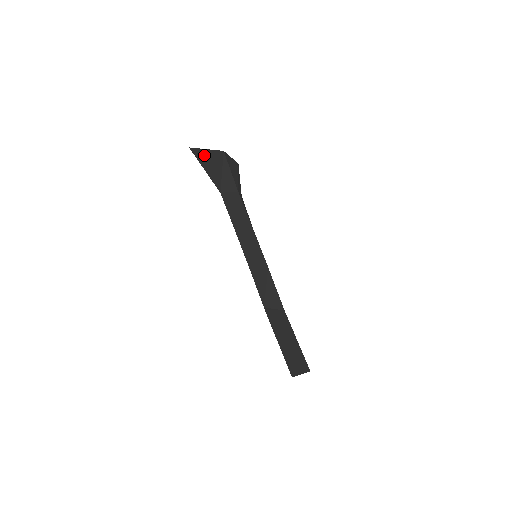
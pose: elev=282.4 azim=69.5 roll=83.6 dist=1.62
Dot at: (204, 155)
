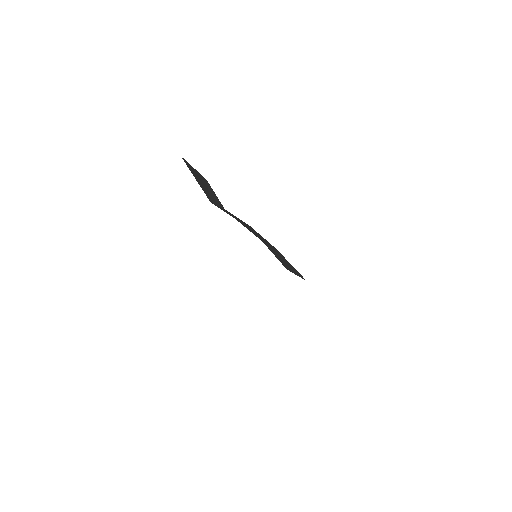
Dot at: (192, 170)
